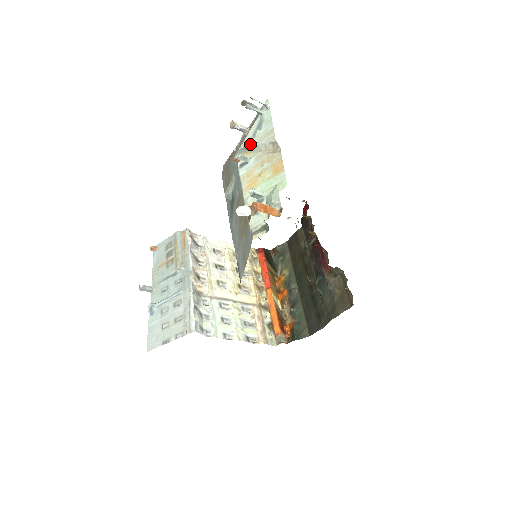
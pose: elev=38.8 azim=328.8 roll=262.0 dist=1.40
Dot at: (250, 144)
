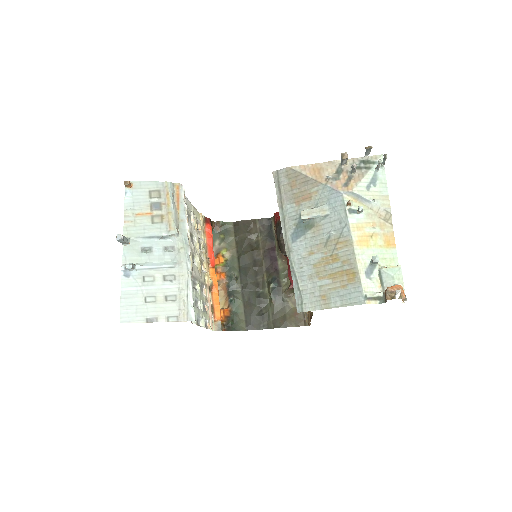
Dot at: (364, 195)
